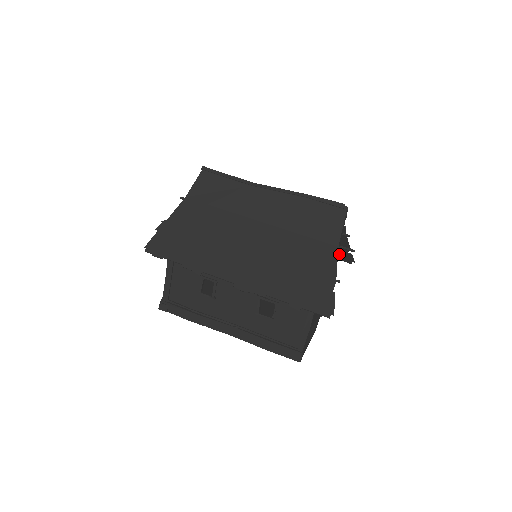
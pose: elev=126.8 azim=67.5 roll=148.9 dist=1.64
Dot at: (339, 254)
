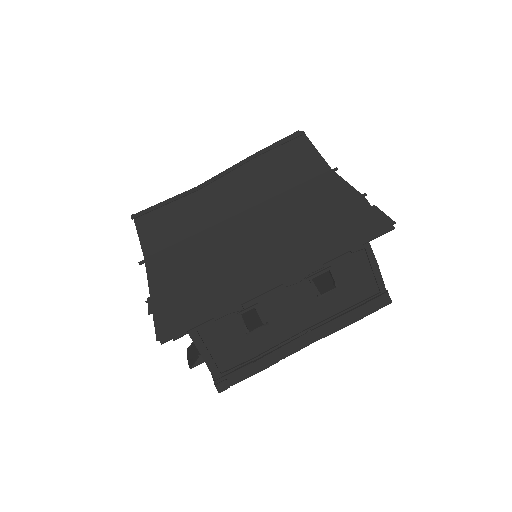
Dot at: occluded
